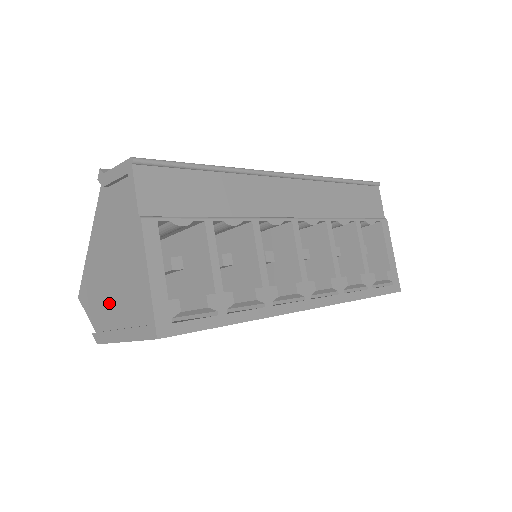
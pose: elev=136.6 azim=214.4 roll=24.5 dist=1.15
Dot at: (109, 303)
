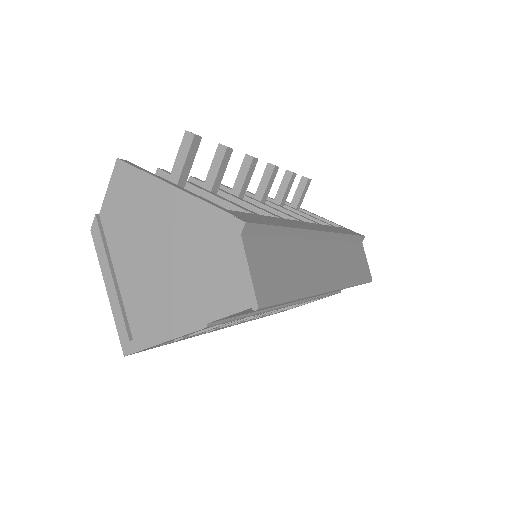
Dot at: (129, 246)
